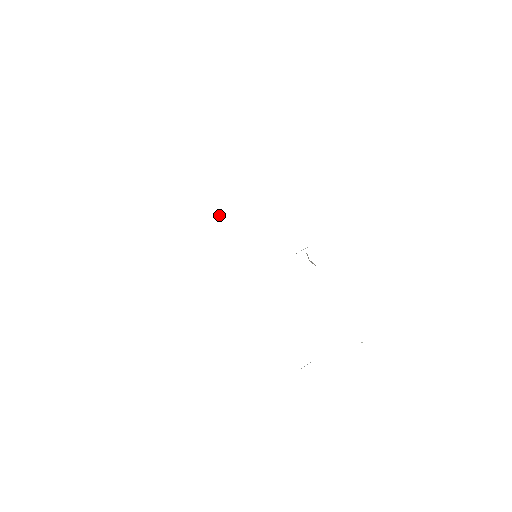
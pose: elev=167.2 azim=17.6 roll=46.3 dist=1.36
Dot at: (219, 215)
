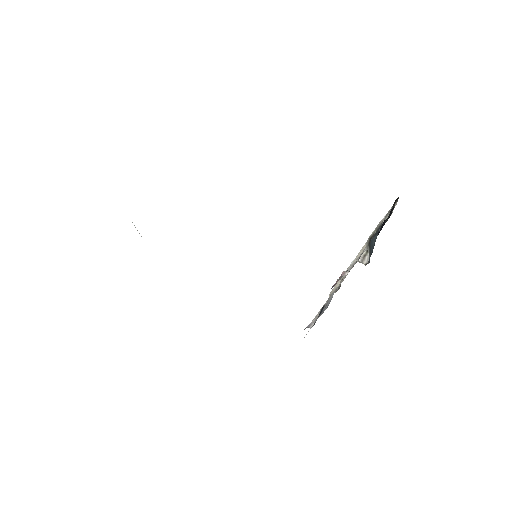
Dot at: occluded
